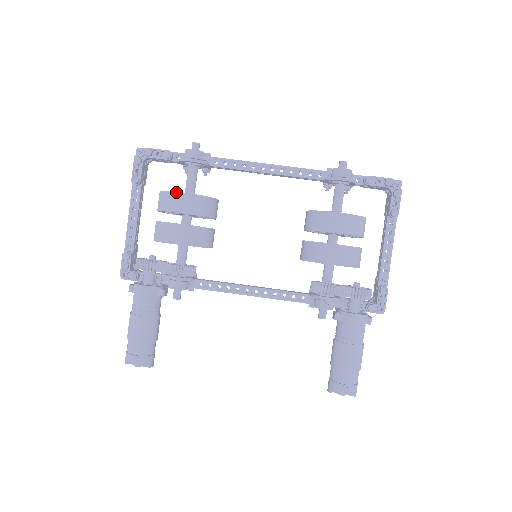
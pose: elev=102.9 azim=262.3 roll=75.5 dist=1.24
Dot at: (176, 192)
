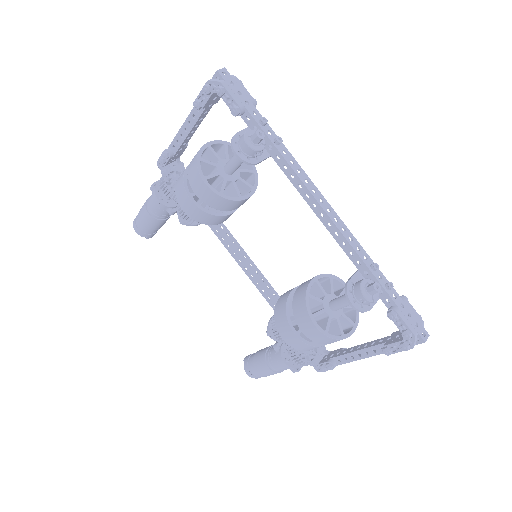
Dot at: (200, 176)
